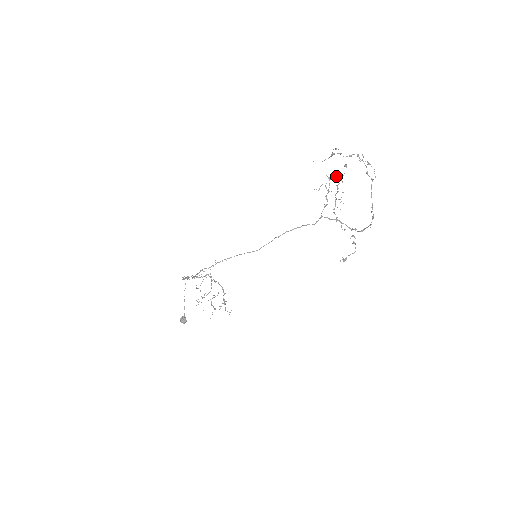
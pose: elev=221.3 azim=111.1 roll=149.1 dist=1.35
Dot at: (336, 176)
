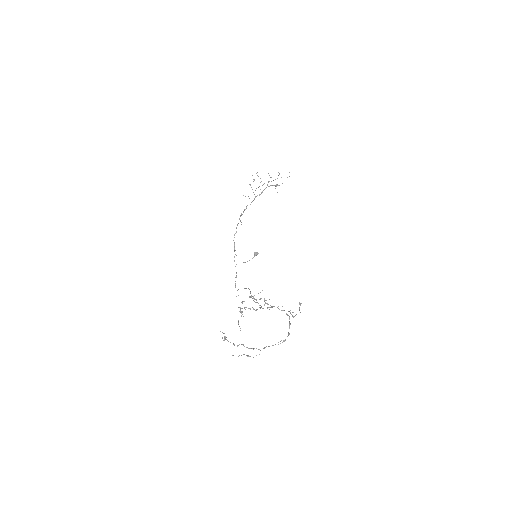
Dot at: occluded
